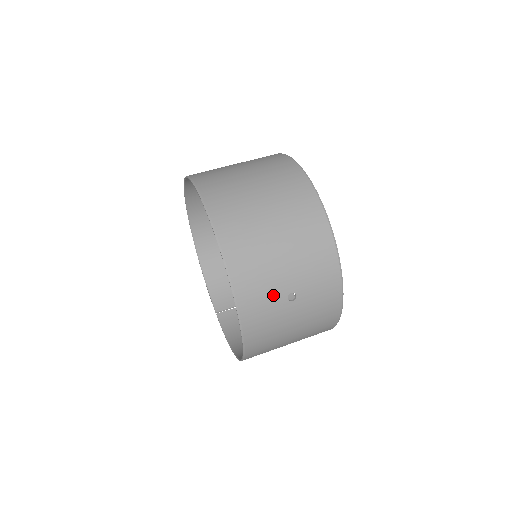
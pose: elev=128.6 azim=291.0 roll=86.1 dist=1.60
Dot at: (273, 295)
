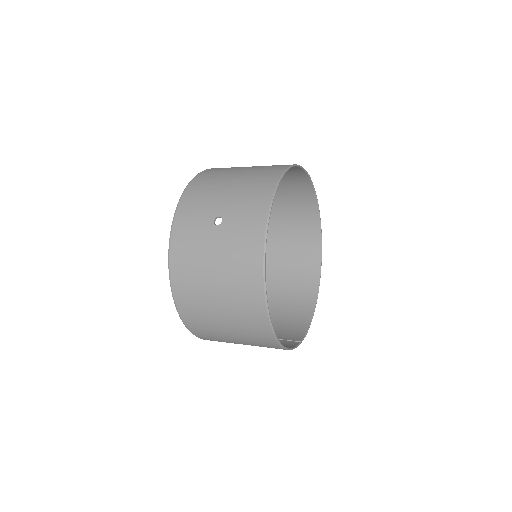
Dot at: (204, 214)
